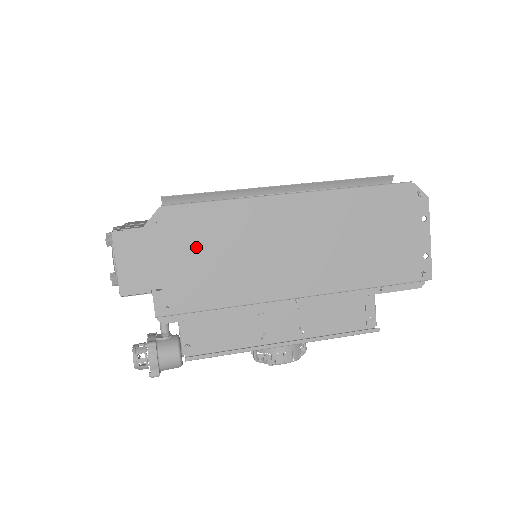
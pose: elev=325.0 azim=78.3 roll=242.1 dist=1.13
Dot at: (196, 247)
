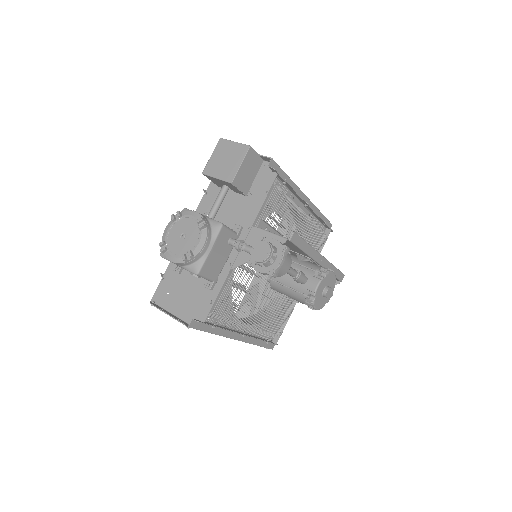
Dot at: occluded
